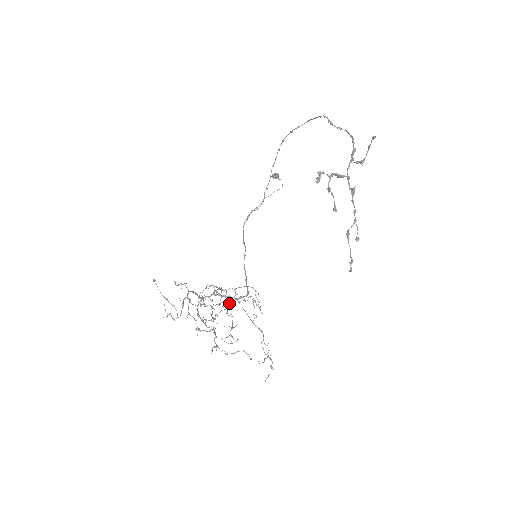
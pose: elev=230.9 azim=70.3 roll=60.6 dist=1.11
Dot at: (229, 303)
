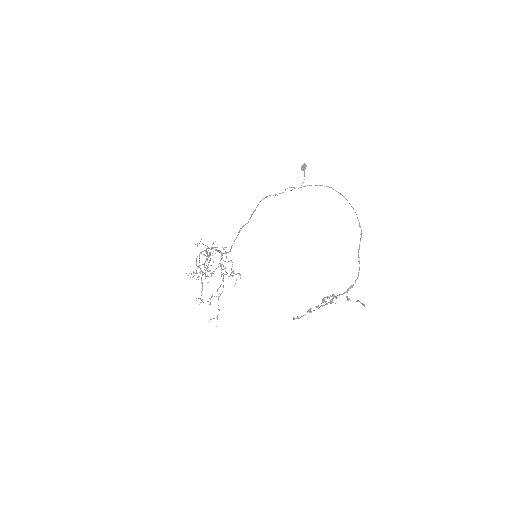
Dot at: (215, 247)
